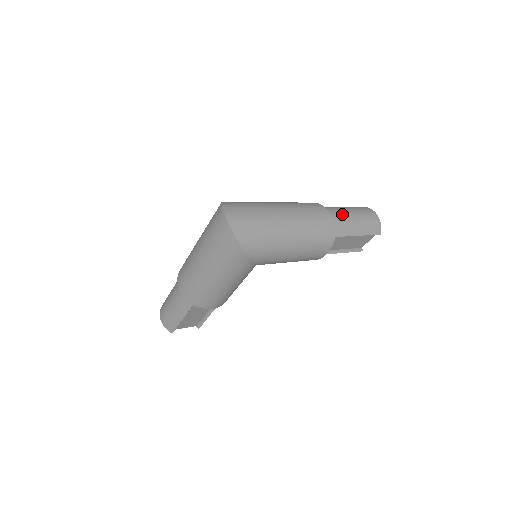
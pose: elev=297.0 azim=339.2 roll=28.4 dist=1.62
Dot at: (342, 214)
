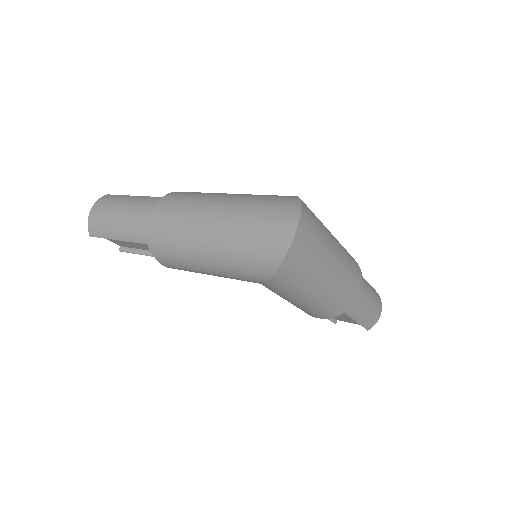
Dot at: (365, 293)
